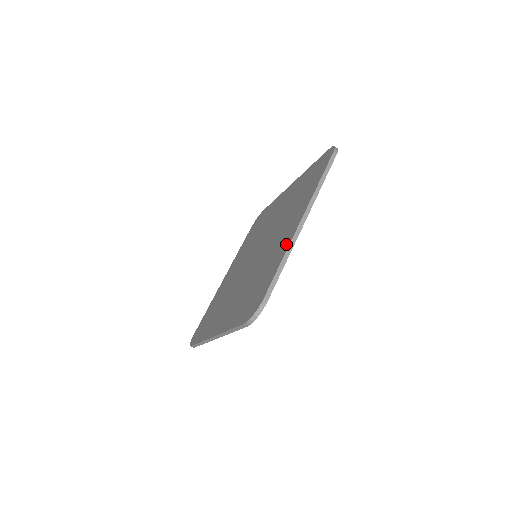
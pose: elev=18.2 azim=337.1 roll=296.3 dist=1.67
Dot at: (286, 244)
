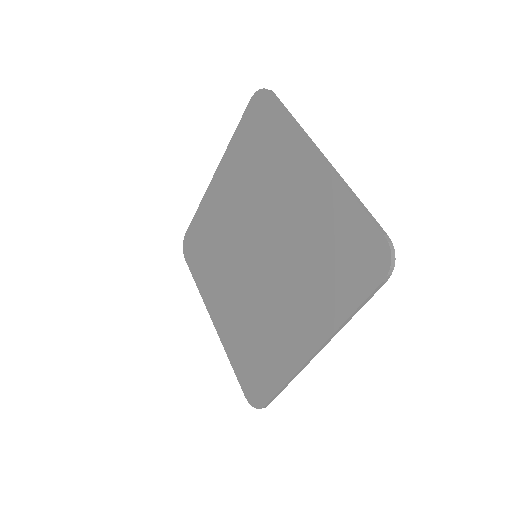
Dot at: (330, 185)
